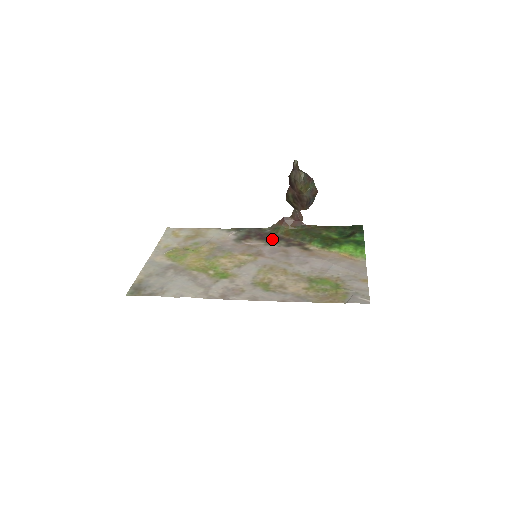
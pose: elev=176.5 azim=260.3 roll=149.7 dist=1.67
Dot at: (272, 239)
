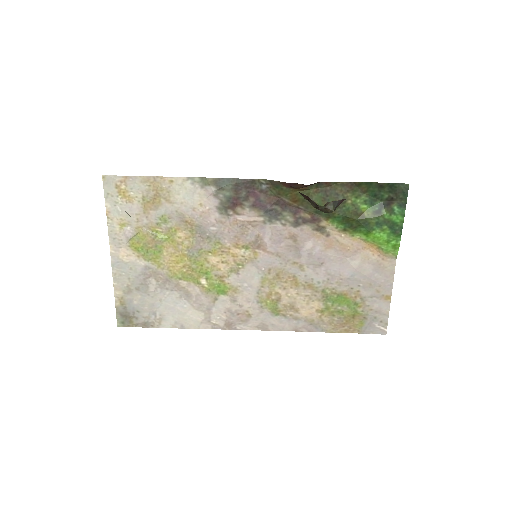
Dot at: (273, 208)
